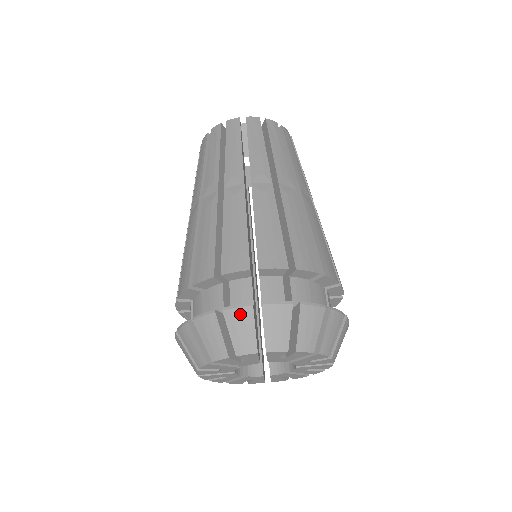
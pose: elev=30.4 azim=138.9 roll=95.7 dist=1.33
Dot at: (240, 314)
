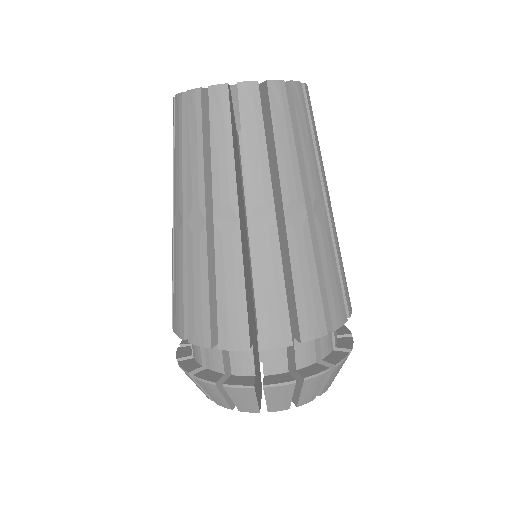
Dot at: (317, 380)
